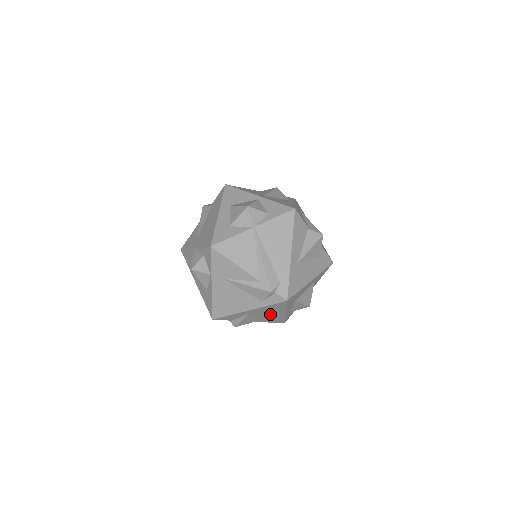
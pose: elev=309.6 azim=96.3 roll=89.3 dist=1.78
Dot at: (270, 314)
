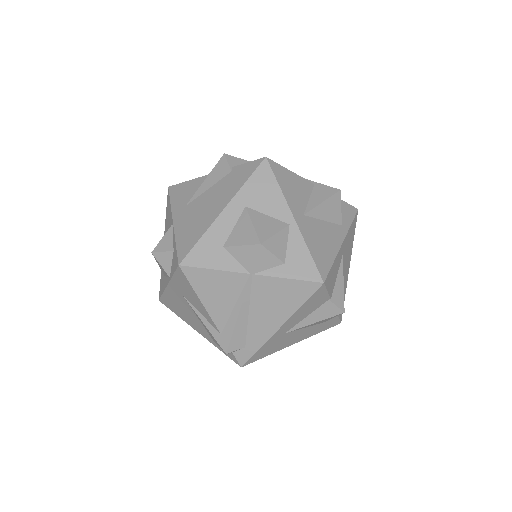
Dot at: occluded
